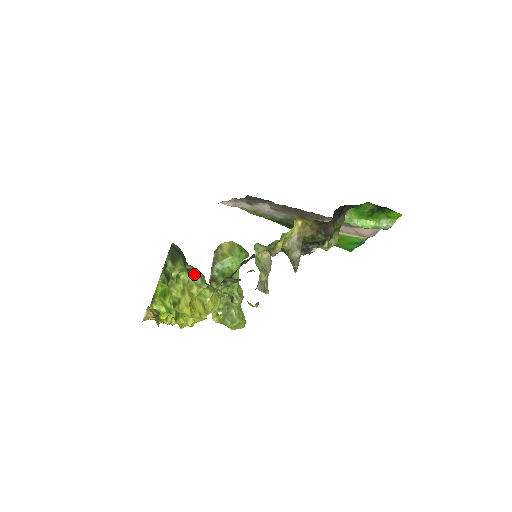
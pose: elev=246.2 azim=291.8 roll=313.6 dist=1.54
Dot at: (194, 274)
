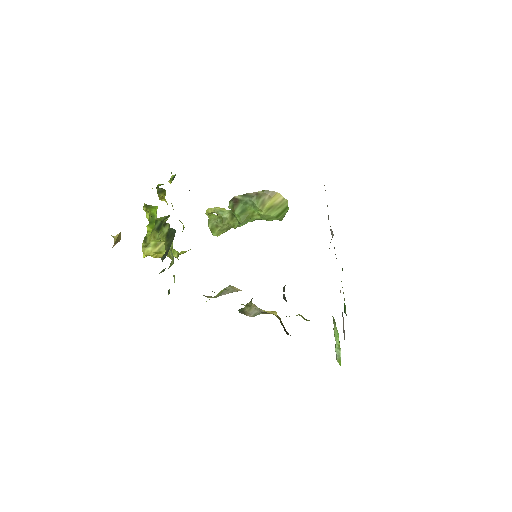
Dot at: occluded
